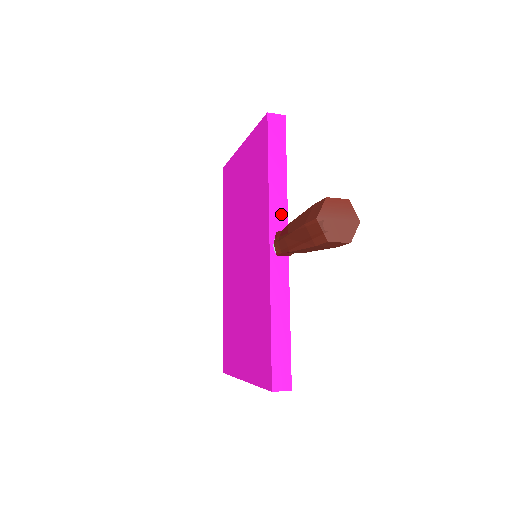
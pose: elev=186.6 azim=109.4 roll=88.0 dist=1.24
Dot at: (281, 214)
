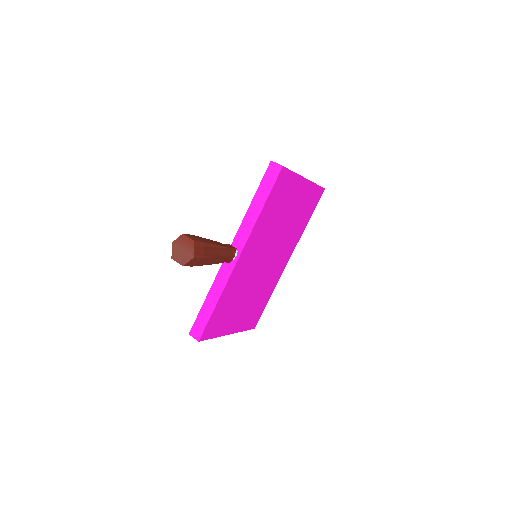
Dot at: (245, 234)
